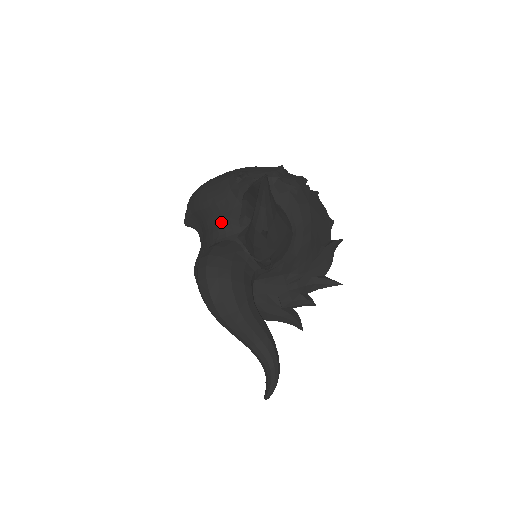
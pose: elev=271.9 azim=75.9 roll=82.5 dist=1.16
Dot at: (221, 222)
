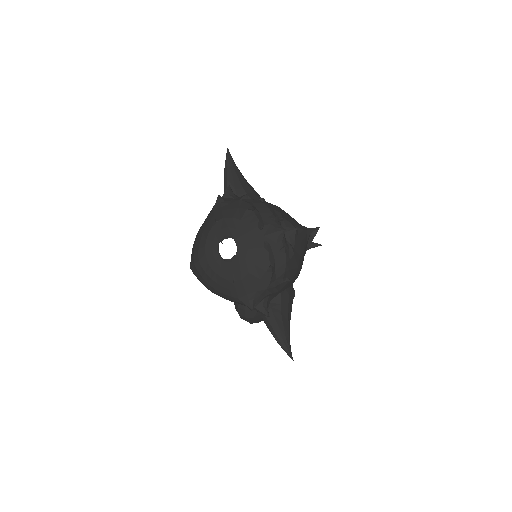
Dot at: occluded
